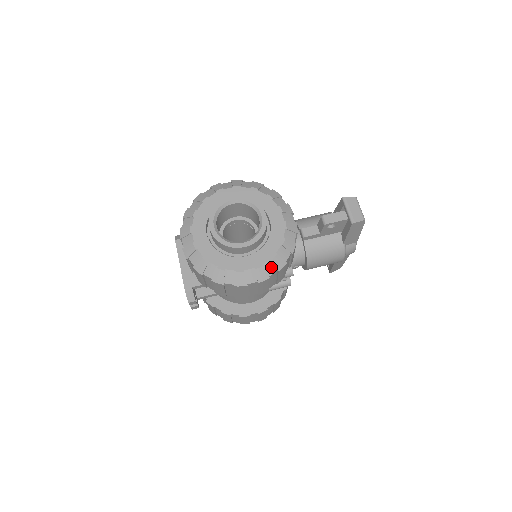
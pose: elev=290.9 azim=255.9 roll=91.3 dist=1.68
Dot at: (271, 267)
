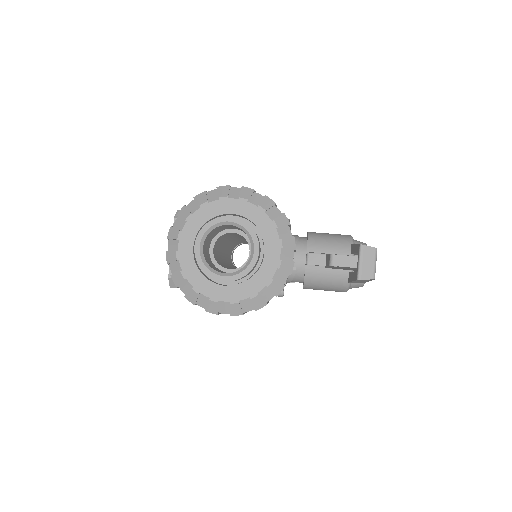
Dot at: (248, 305)
